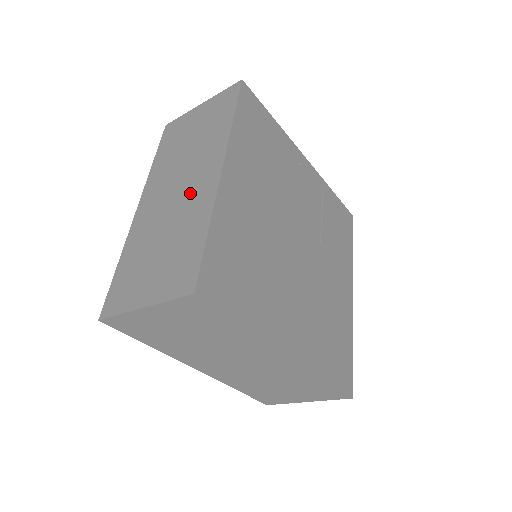
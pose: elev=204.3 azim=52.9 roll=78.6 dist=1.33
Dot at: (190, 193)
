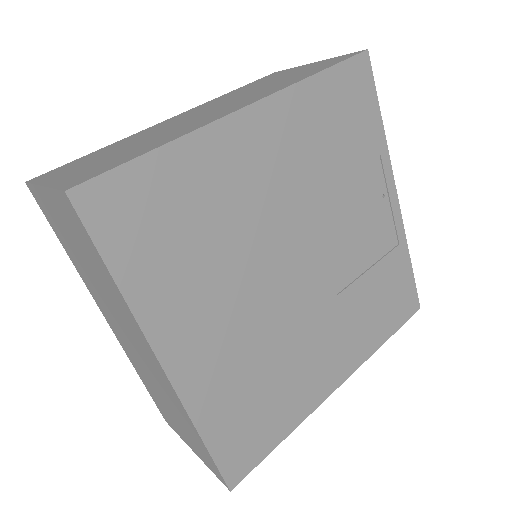
Dot at: (201, 118)
